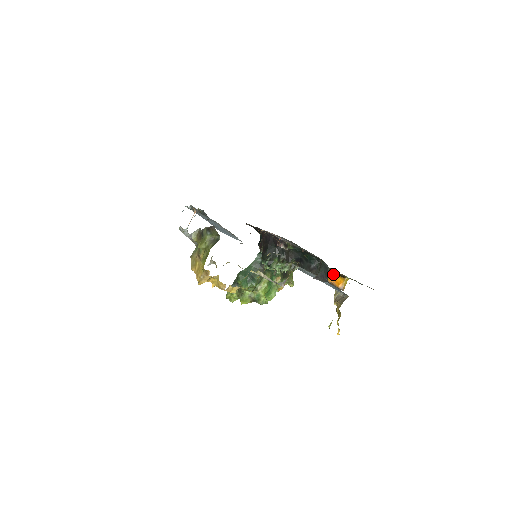
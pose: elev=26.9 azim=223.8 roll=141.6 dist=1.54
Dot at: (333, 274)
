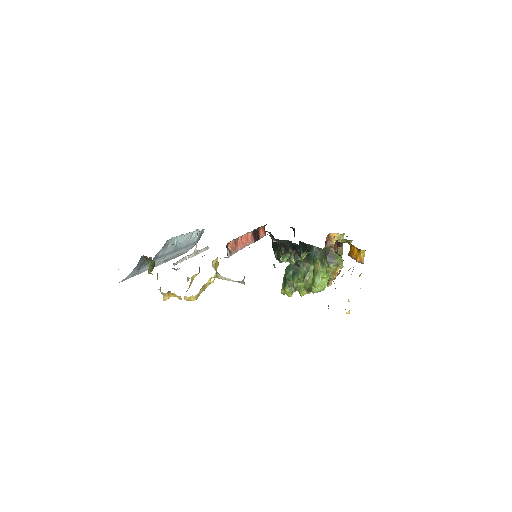
Dot at: (354, 249)
